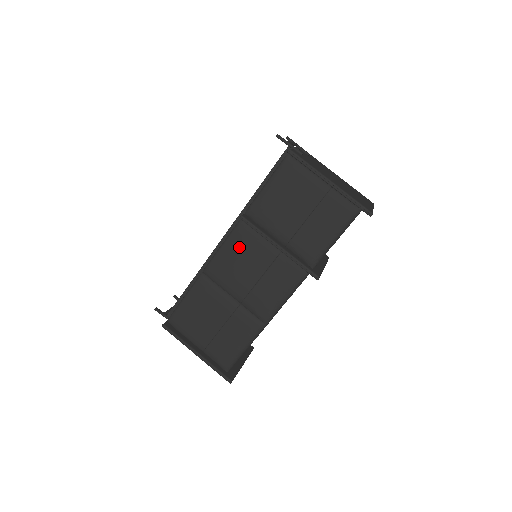
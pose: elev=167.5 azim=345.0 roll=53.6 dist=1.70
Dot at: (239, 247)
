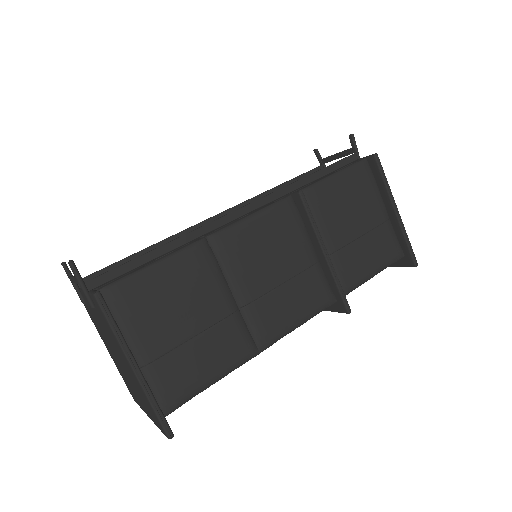
Dot at: (277, 228)
